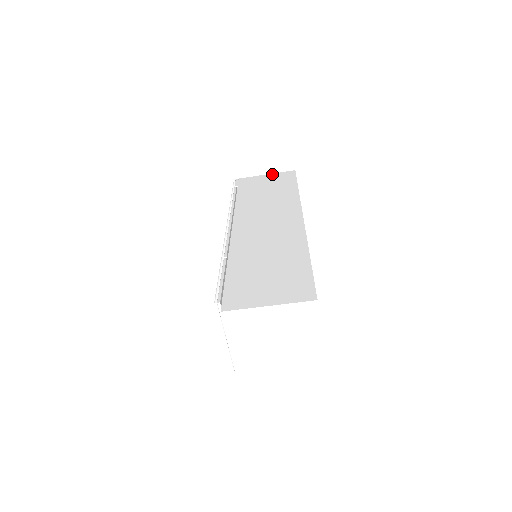
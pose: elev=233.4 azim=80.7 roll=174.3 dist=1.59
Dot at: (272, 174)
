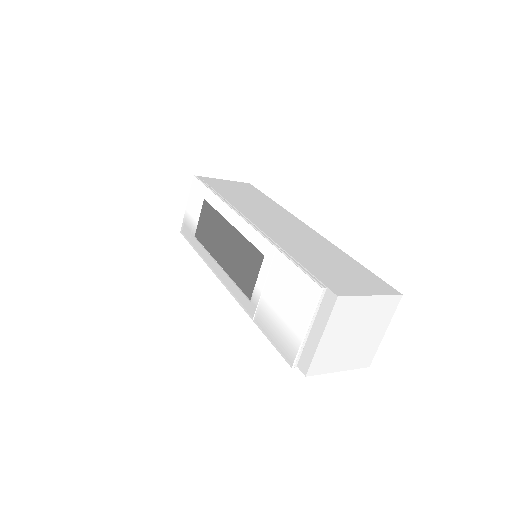
Dot at: (231, 181)
